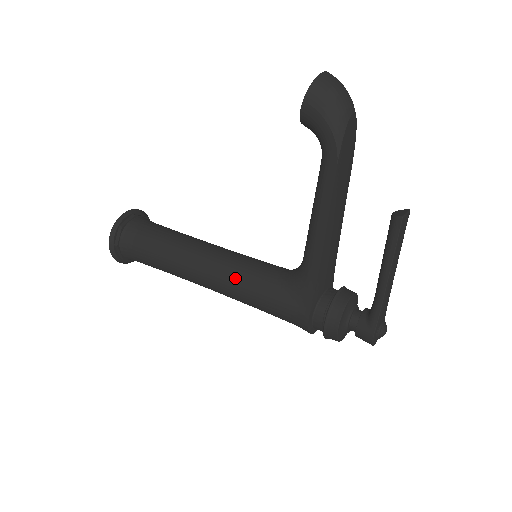
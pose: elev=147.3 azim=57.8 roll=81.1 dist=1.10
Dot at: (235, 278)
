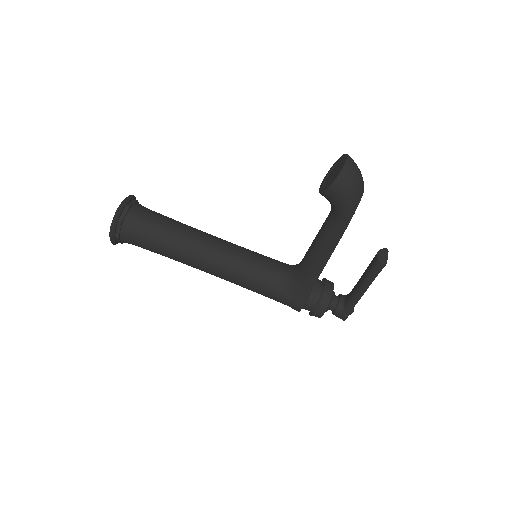
Dot at: (240, 275)
